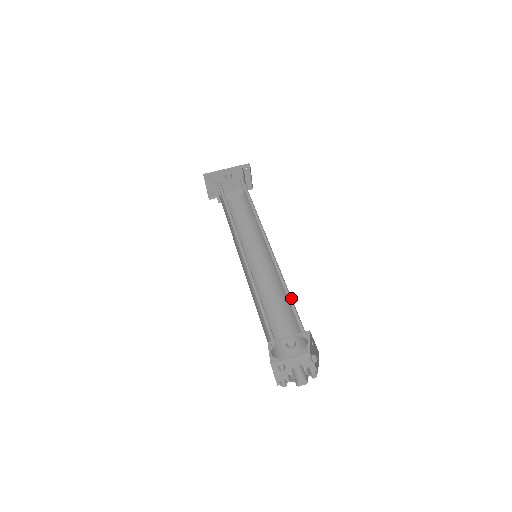
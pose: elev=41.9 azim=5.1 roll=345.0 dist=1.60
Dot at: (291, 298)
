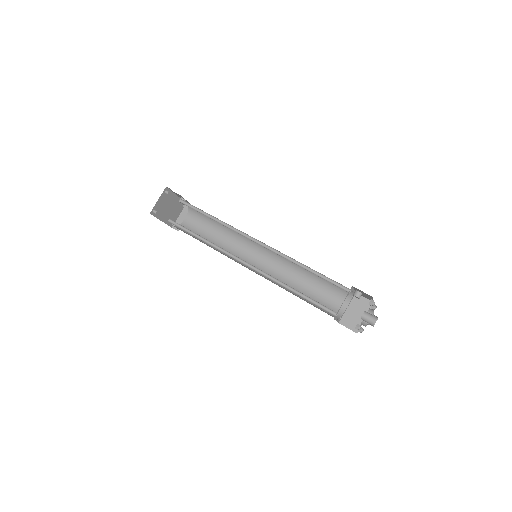
Dot at: (320, 279)
